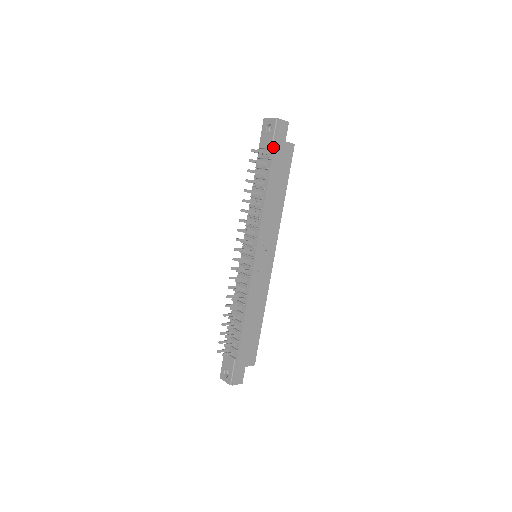
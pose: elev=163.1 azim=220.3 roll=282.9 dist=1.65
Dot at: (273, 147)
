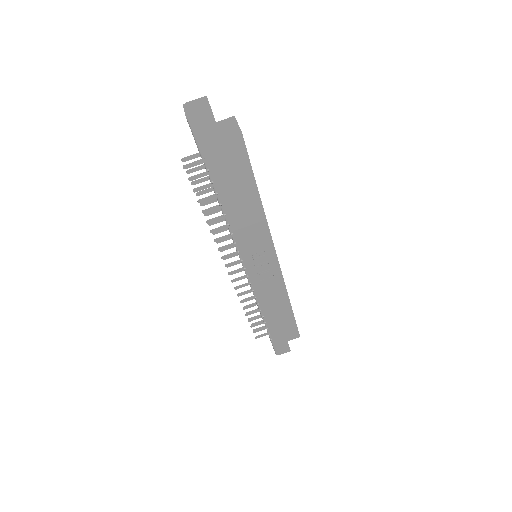
Dot at: (203, 156)
